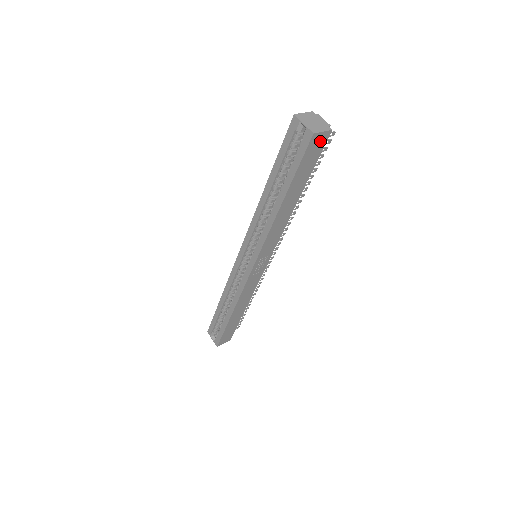
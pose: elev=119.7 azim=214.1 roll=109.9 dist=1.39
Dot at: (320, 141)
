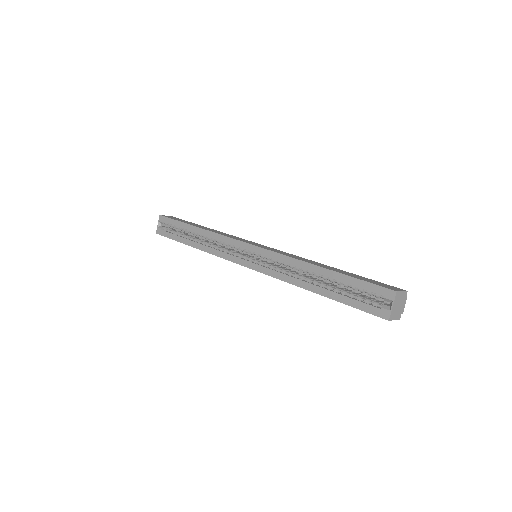
Dot at: occluded
